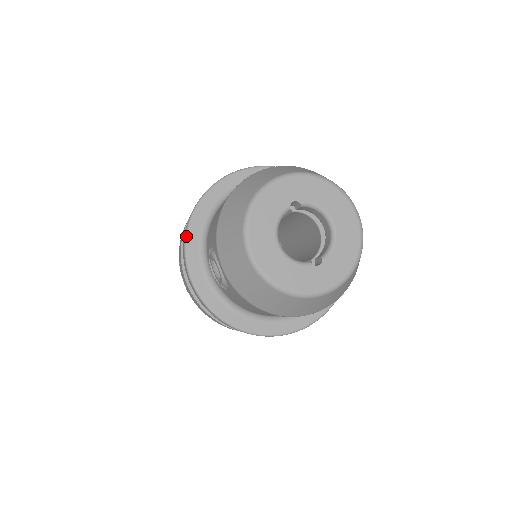
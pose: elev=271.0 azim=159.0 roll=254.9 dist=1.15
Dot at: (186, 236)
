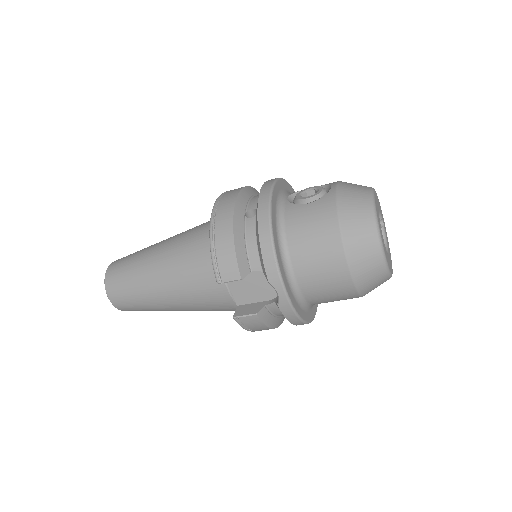
Dot at: occluded
